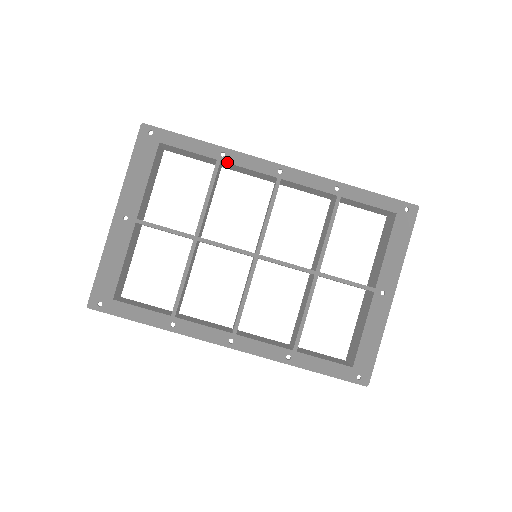
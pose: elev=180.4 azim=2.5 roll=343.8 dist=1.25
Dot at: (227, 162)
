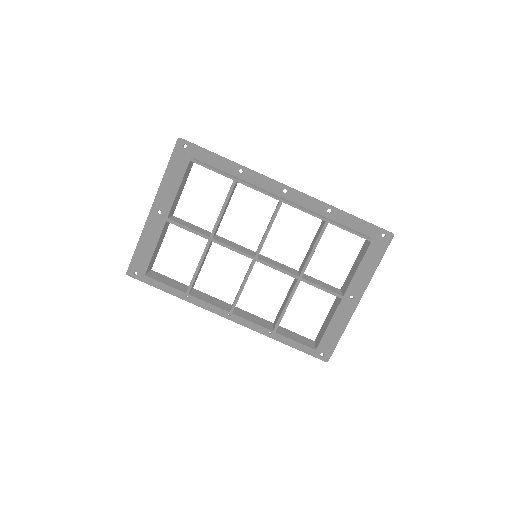
Dot at: (241, 183)
